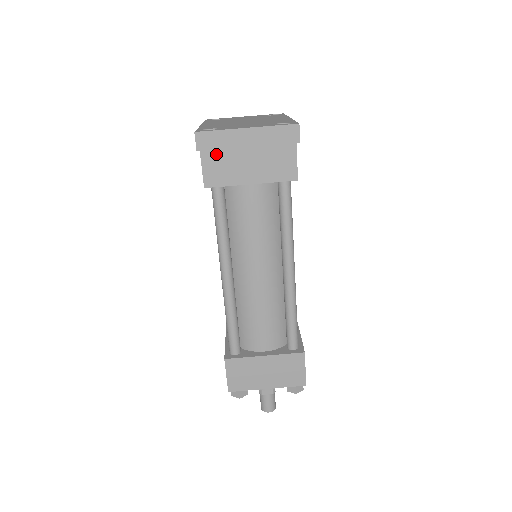
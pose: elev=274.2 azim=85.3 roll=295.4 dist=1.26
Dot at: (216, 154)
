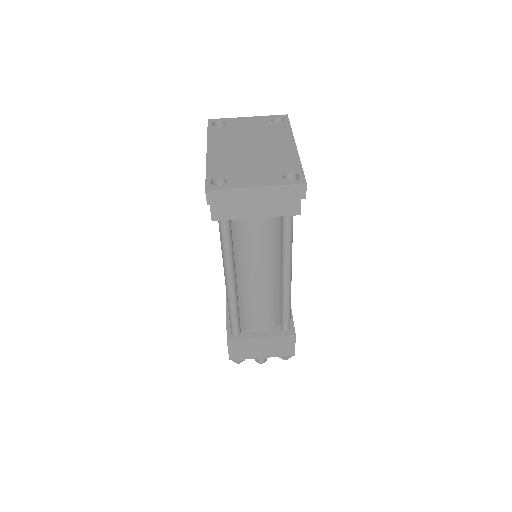
Dot at: occluded
